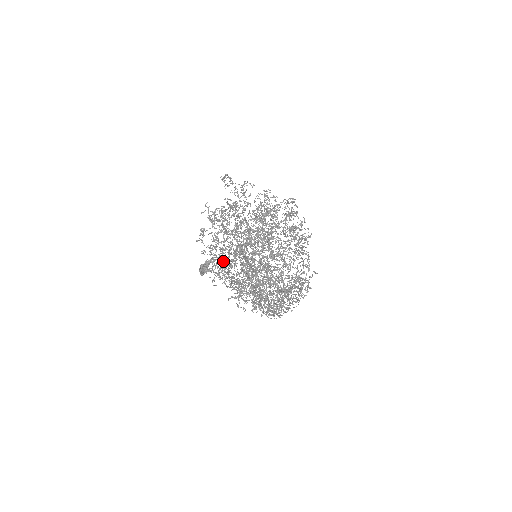
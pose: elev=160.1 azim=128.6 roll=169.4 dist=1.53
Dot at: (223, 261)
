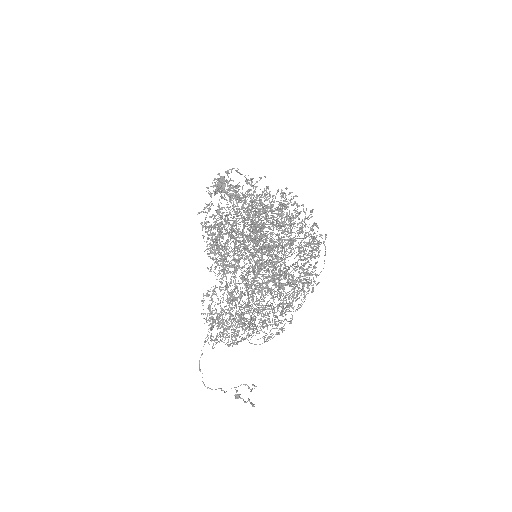
Dot at: occluded
